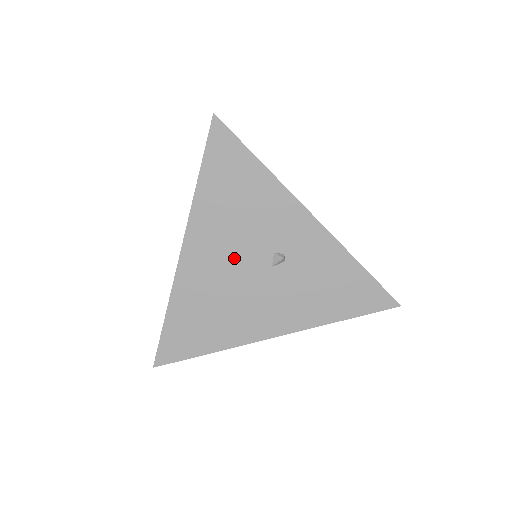
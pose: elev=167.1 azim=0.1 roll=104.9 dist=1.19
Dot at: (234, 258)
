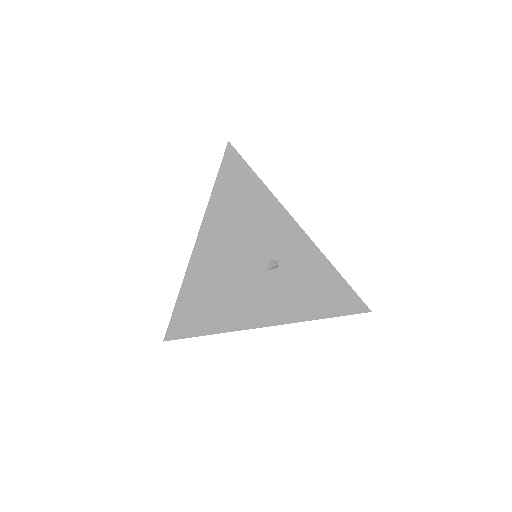
Dot at: (236, 261)
